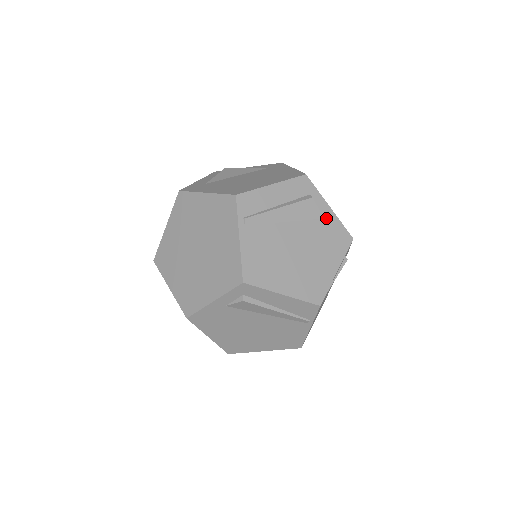
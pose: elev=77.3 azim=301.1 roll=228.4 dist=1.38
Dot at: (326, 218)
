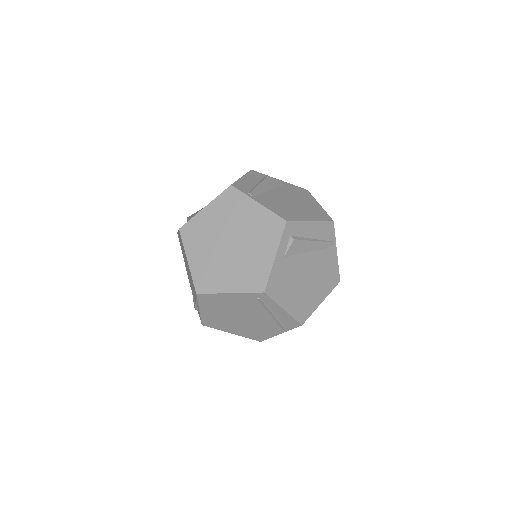
Dot at: (284, 185)
